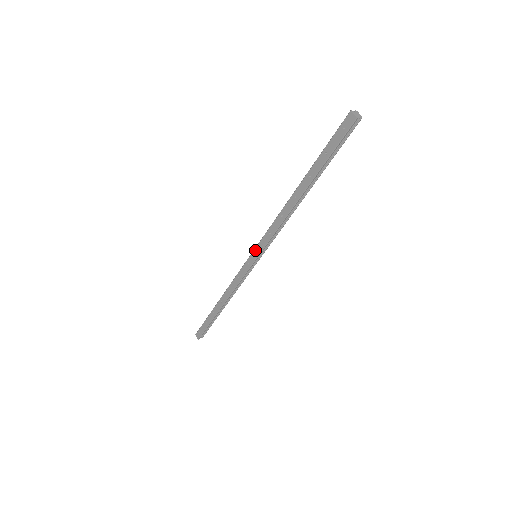
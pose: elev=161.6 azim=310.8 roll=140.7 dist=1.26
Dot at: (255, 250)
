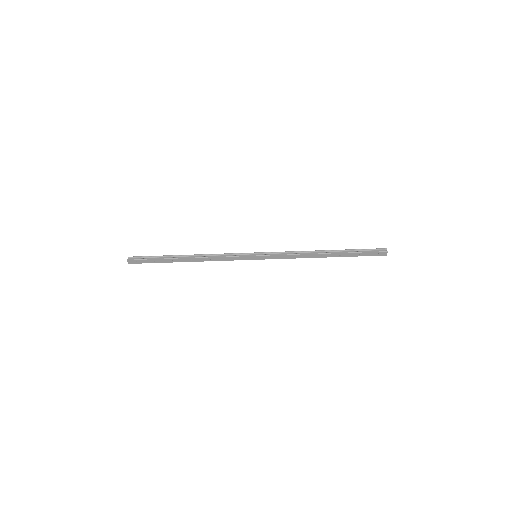
Dot at: (262, 256)
